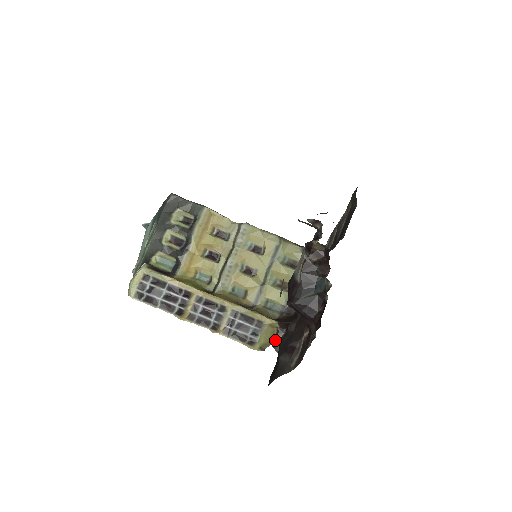
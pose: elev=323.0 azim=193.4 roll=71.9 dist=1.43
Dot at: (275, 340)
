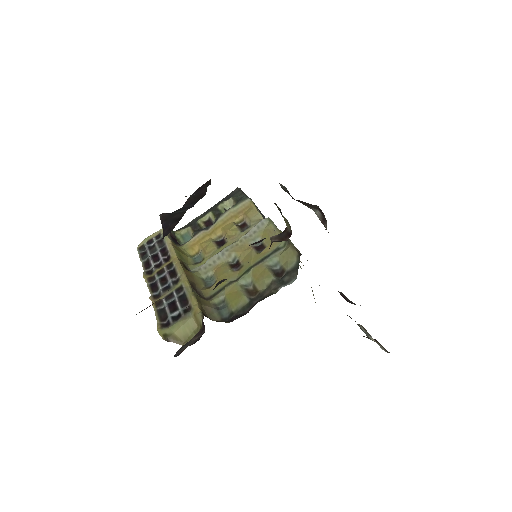
Dot at: (189, 341)
